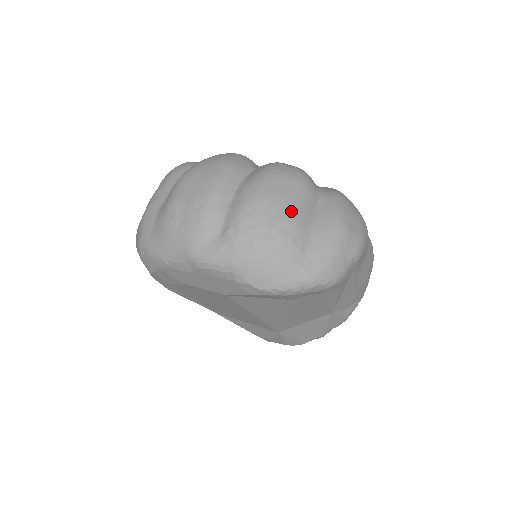
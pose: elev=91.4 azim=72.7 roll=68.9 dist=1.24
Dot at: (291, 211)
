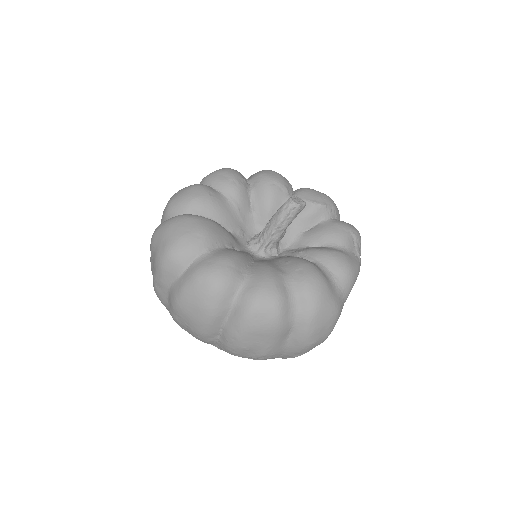
Dot at: (266, 351)
